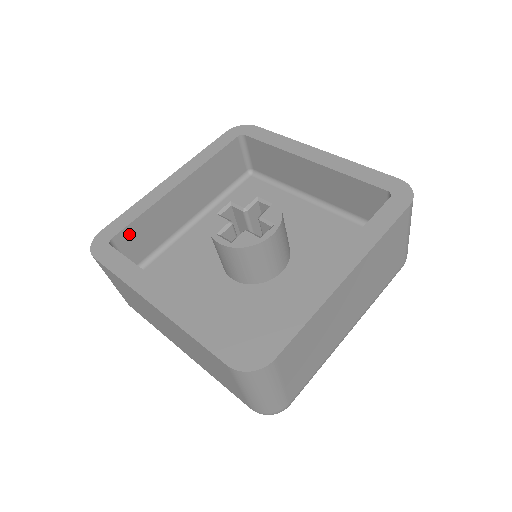
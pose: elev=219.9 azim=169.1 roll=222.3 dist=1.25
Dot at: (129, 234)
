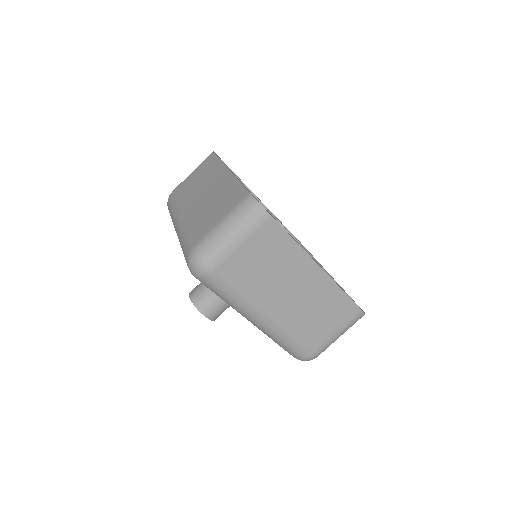
Dot at: occluded
